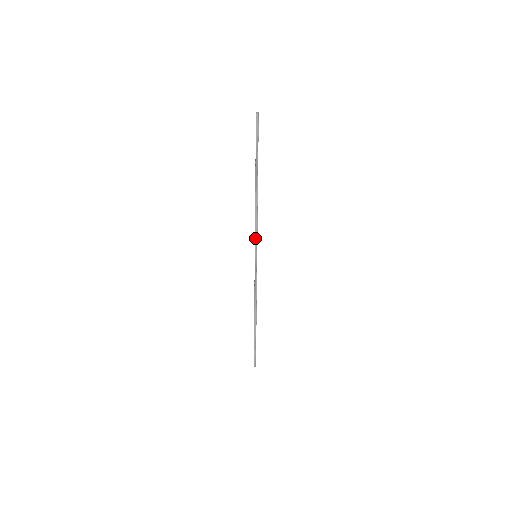
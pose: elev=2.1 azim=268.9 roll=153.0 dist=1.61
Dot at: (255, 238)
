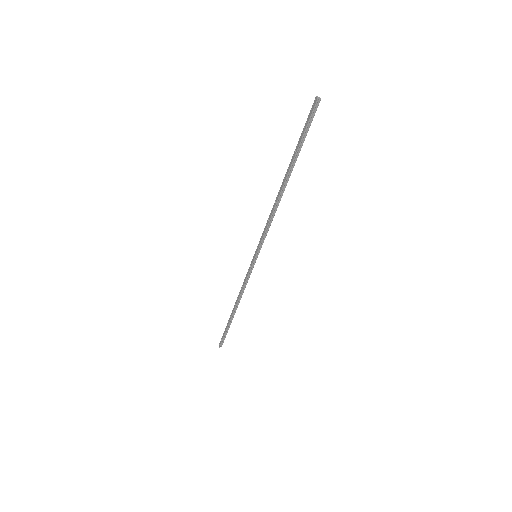
Dot at: (262, 240)
